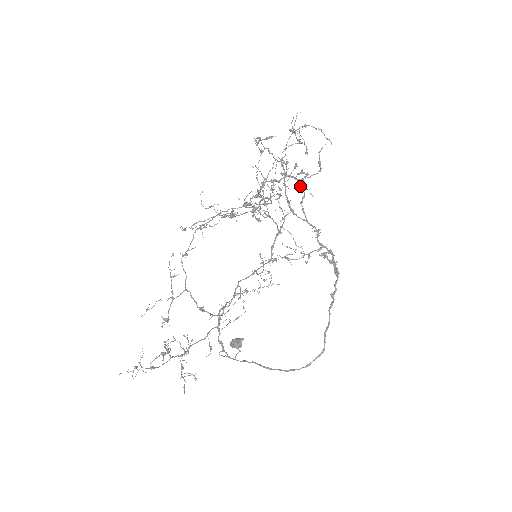
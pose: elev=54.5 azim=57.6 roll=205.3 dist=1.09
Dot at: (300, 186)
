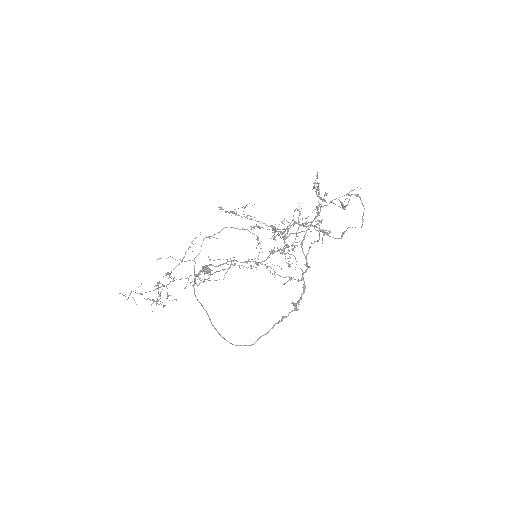
Dot at: occluded
